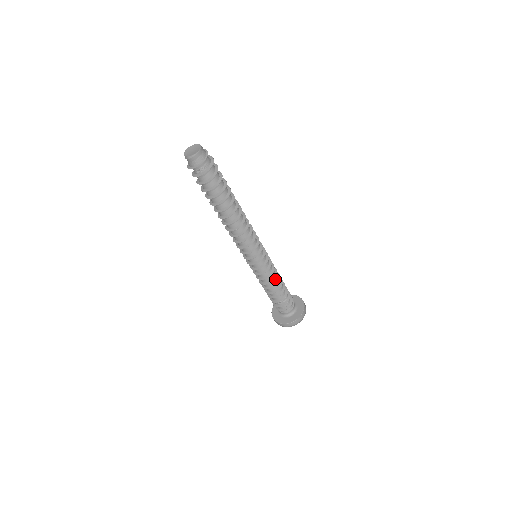
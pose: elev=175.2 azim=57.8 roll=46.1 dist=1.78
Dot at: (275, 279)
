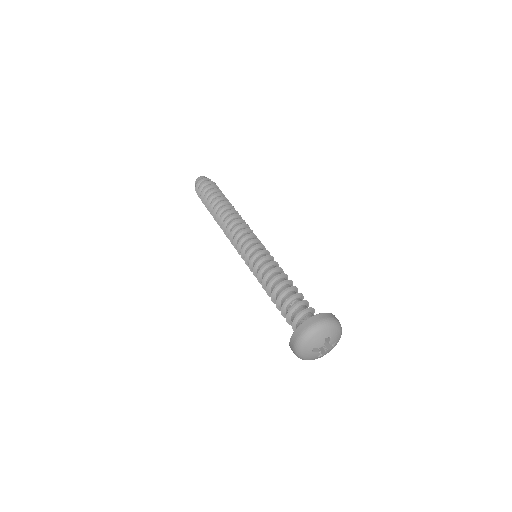
Dot at: occluded
